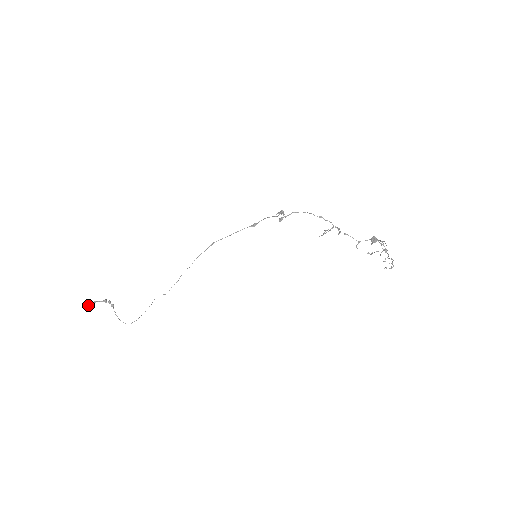
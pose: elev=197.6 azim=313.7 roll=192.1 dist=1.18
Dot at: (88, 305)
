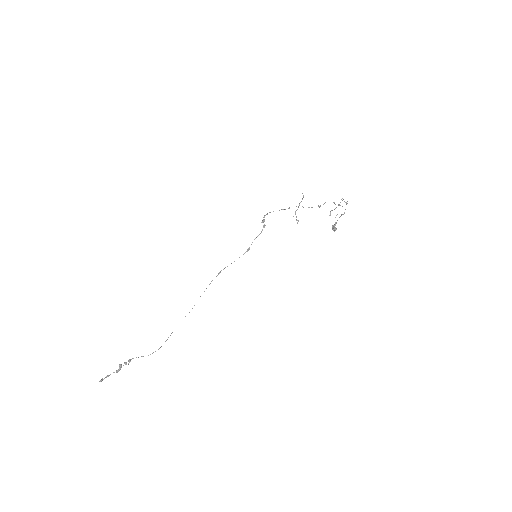
Dot at: (100, 380)
